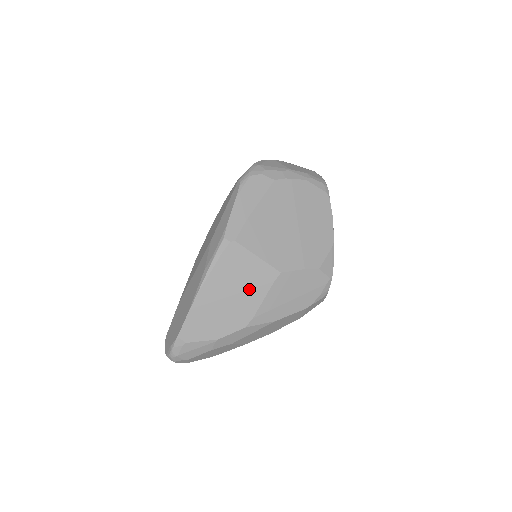
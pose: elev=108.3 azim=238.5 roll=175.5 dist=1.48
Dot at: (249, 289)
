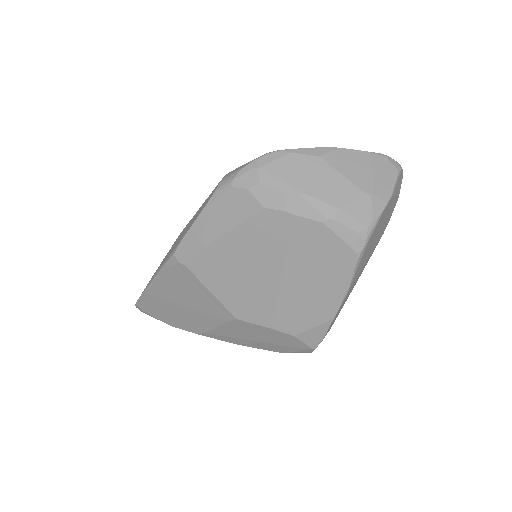
Dot at: (200, 311)
